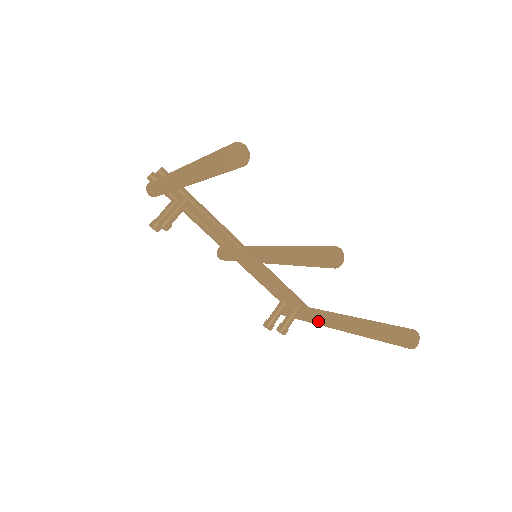
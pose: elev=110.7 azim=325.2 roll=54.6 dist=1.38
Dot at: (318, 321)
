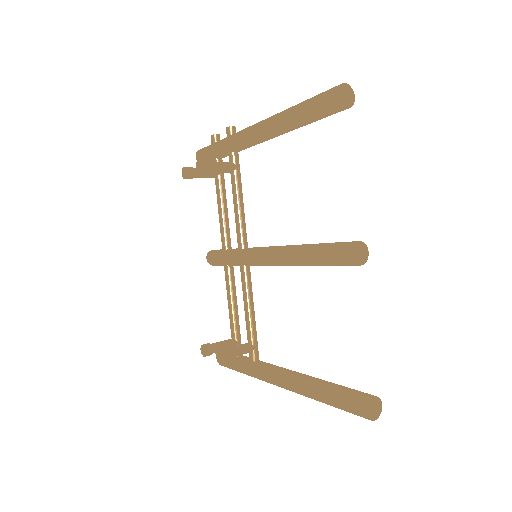
Dot at: (263, 370)
